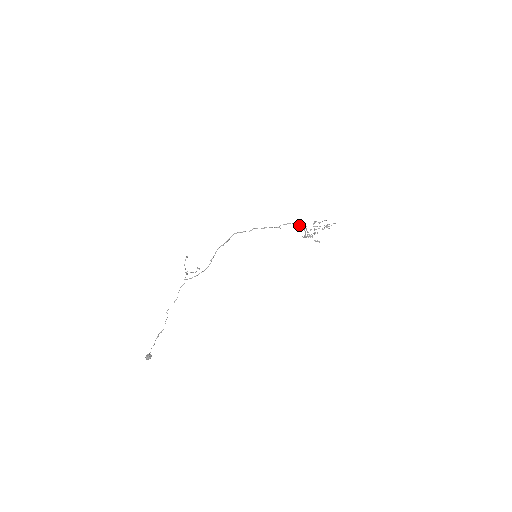
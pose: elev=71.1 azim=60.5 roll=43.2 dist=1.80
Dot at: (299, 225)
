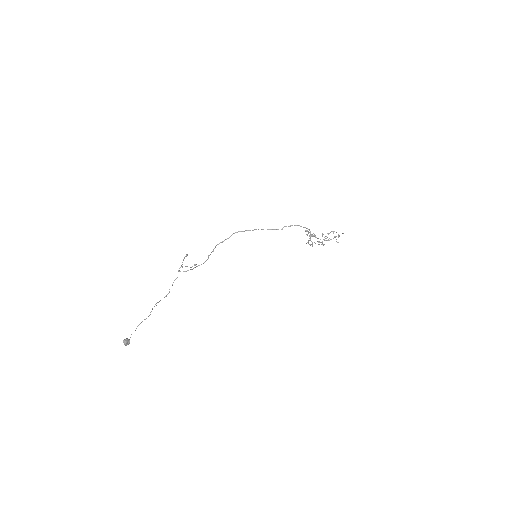
Dot at: (303, 227)
